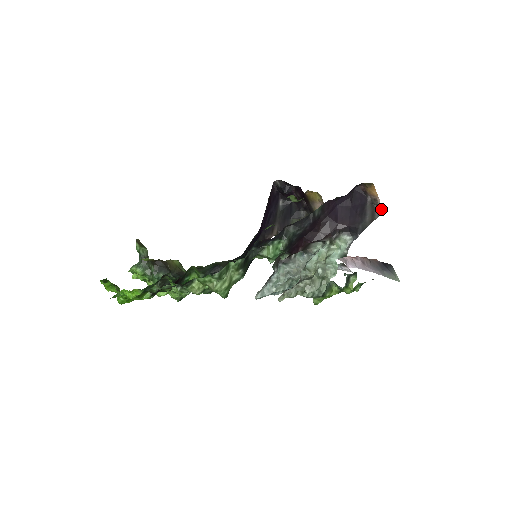
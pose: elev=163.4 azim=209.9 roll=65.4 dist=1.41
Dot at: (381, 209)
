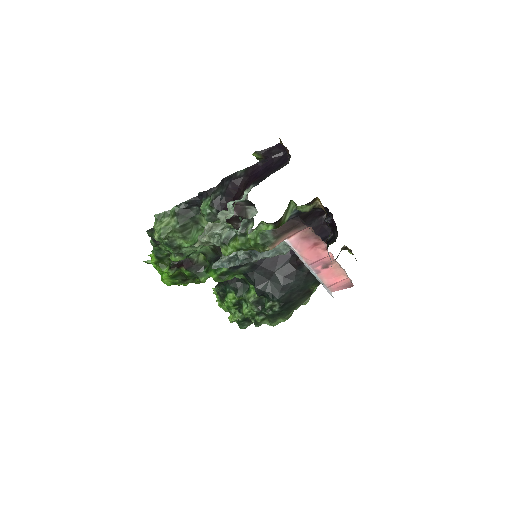
Dot at: (289, 160)
